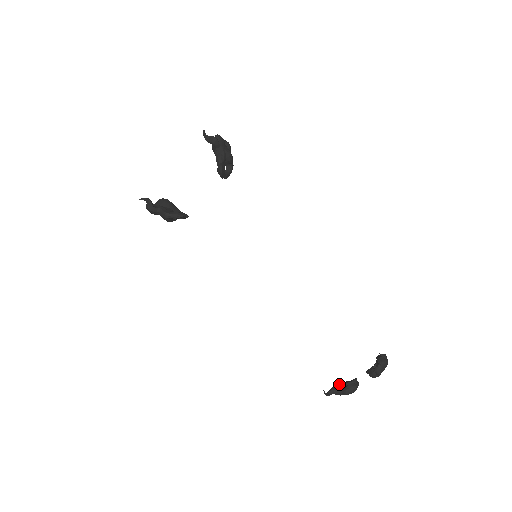
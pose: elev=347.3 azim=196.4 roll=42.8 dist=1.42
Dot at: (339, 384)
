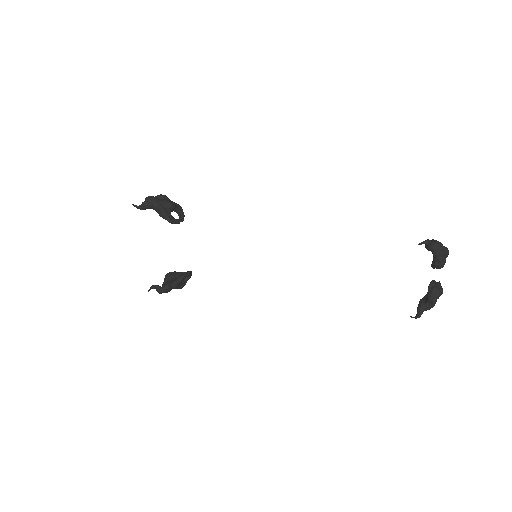
Dot at: (423, 298)
